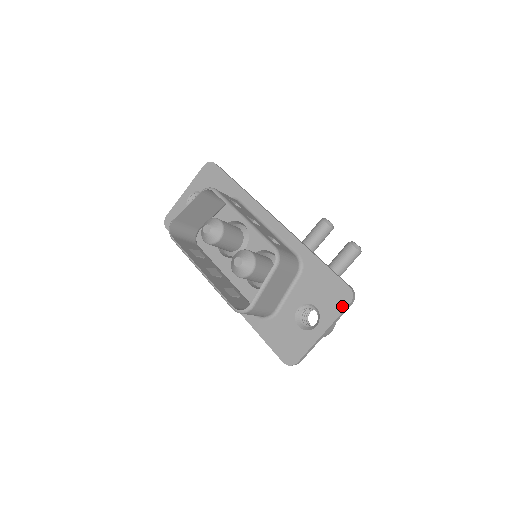
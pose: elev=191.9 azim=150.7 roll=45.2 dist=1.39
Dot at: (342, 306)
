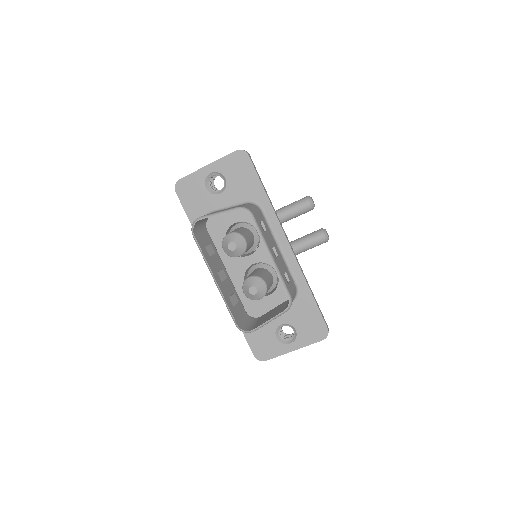
Dot at: (316, 339)
